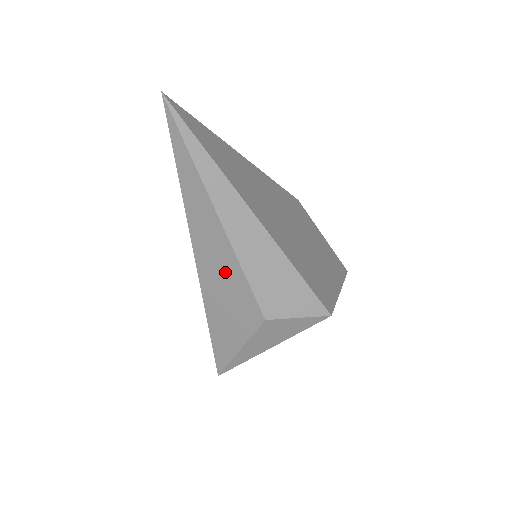
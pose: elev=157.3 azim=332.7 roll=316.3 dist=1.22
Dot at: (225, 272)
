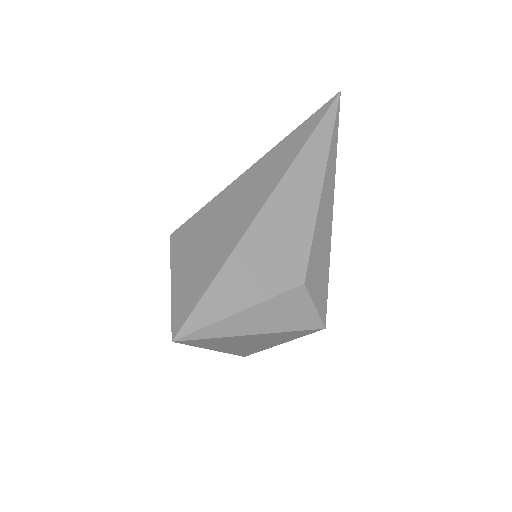
Dot at: (295, 221)
